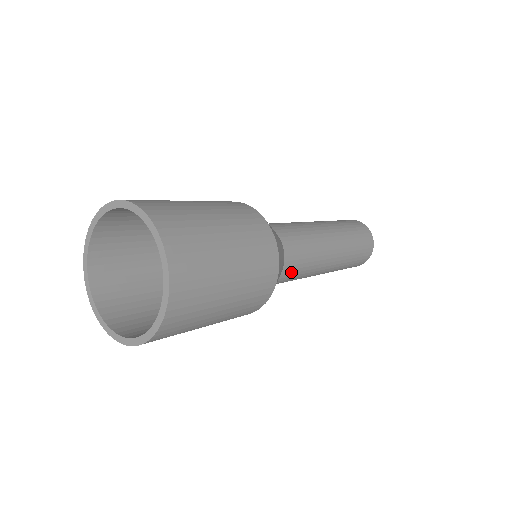
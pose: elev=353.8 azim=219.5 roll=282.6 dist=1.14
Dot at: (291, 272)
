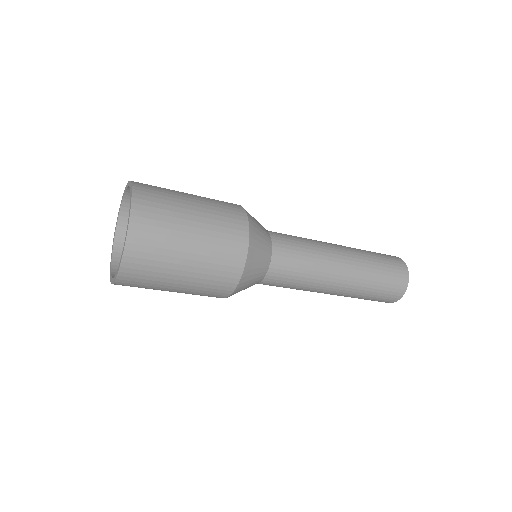
Dot at: (277, 281)
